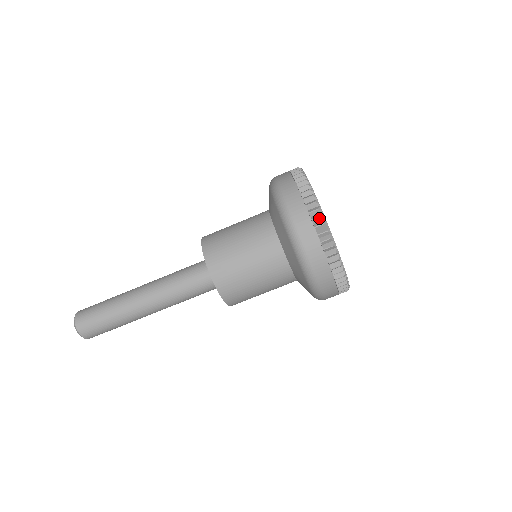
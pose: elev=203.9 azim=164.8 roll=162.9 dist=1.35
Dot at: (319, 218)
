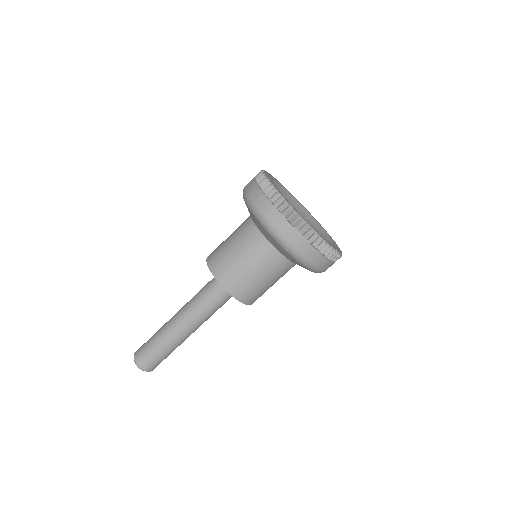
Dot at: (292, 215)
